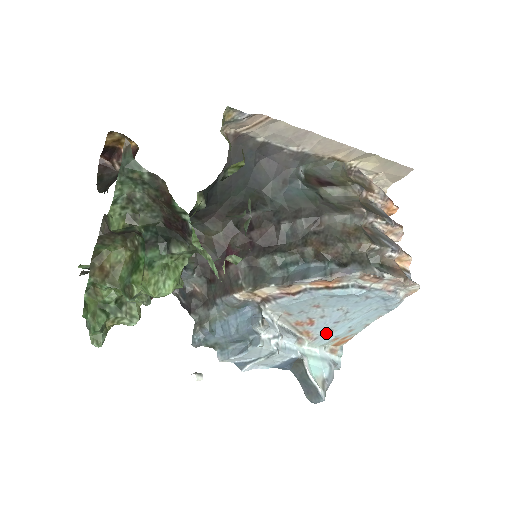
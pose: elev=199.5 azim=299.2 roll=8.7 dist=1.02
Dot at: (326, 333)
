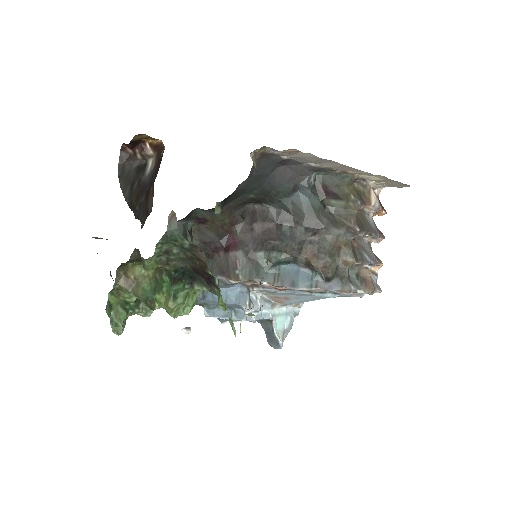
Dot at: (296, 302)
